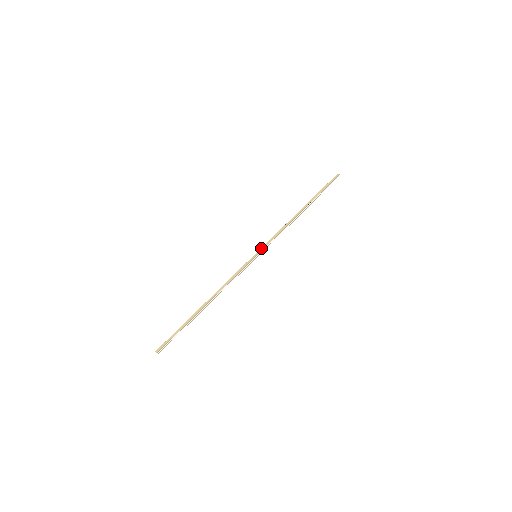
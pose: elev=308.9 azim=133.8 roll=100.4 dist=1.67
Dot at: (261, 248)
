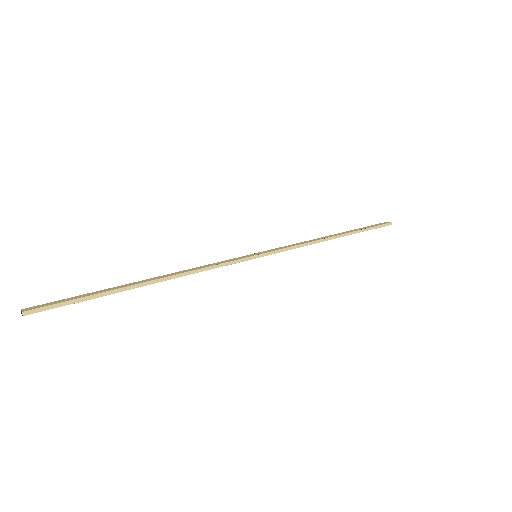
Dot at: (270, 252)
